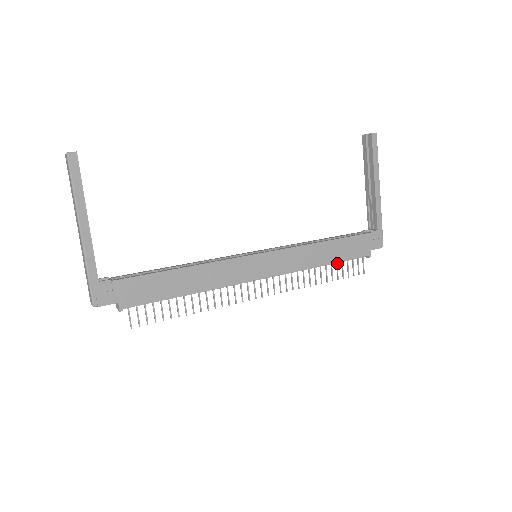
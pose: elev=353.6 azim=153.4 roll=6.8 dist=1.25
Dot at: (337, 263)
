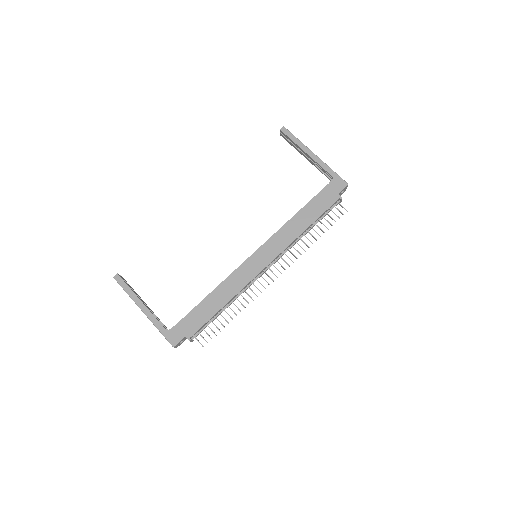
Dot at: (319, 220)
